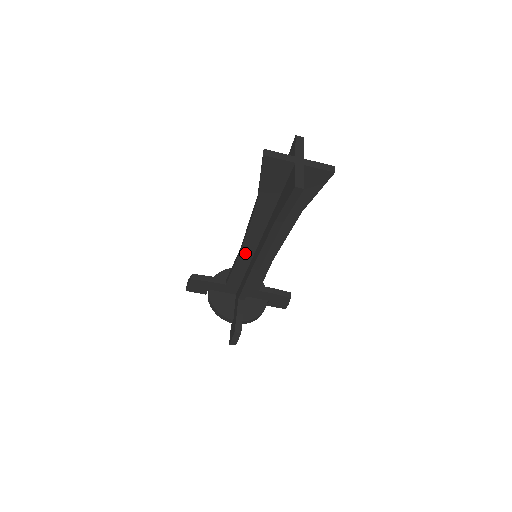
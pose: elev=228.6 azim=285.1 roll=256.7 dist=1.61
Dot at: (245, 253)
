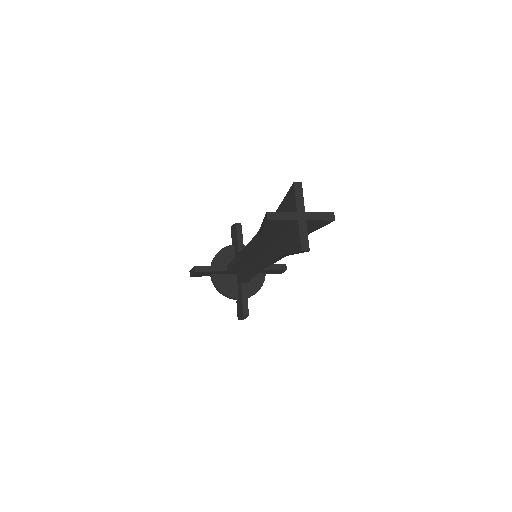
Dot at: (246, 258)
